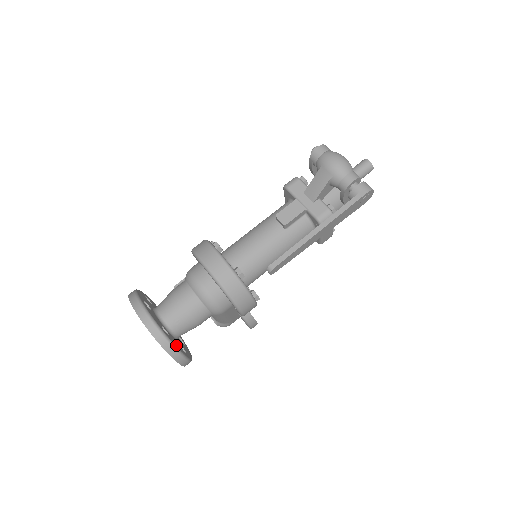
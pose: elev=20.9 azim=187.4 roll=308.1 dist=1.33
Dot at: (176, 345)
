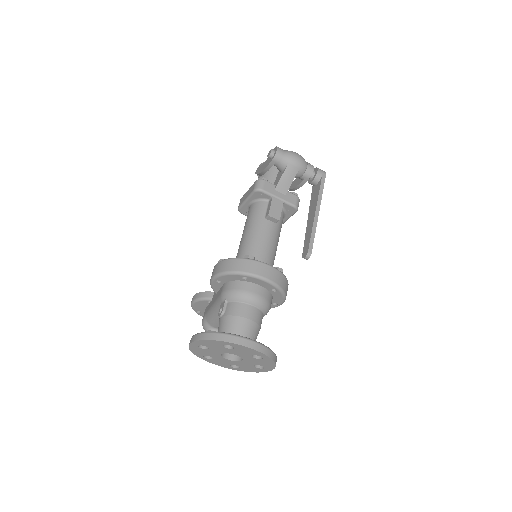
Dot at: occluded
